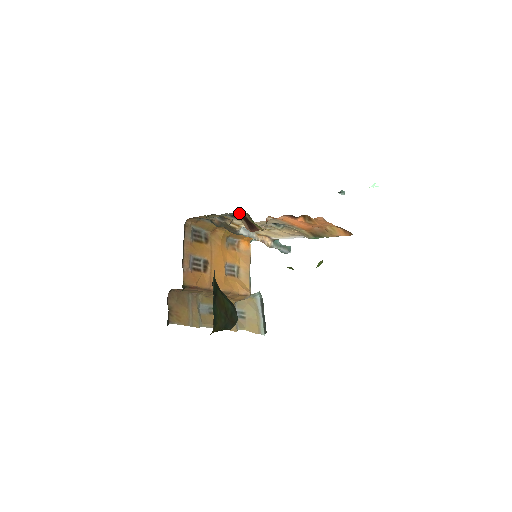
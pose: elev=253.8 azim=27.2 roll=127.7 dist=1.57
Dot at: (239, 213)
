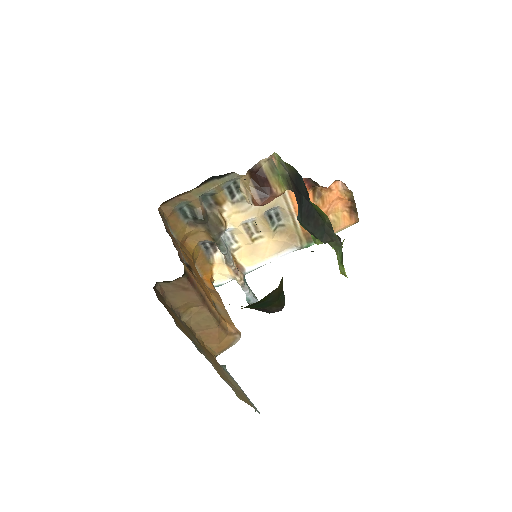
Dot at: (257, 164)
